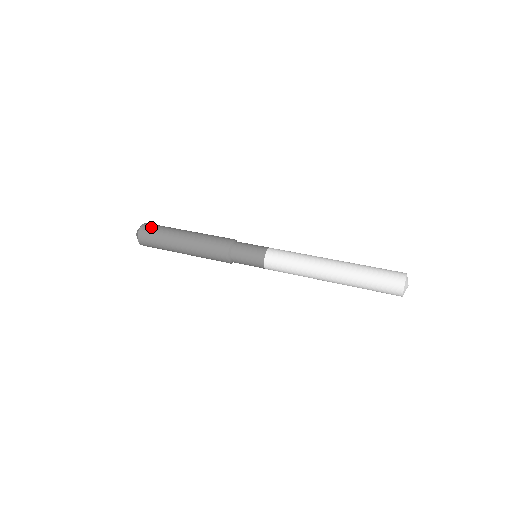
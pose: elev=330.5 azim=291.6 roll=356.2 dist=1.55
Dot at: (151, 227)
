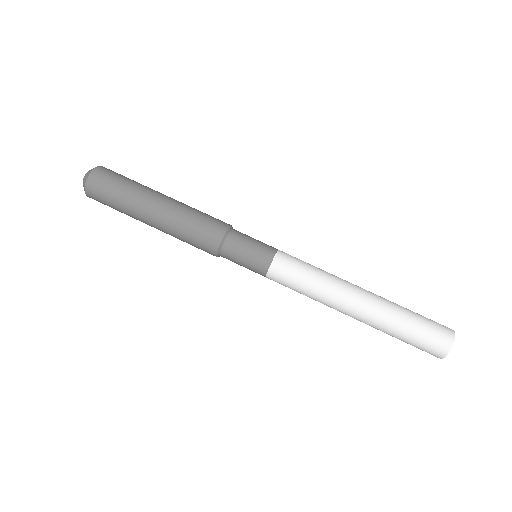
Dot at: (106, 178)
